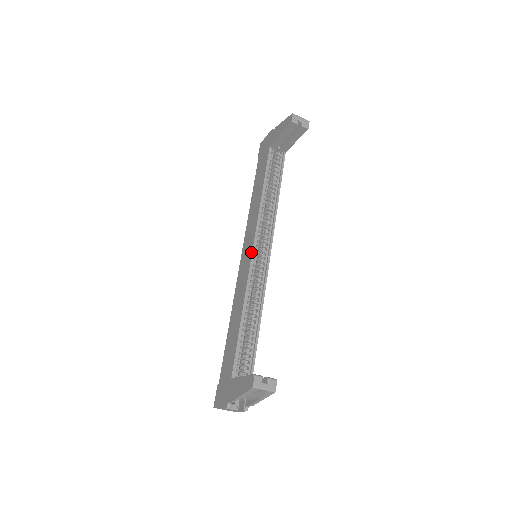
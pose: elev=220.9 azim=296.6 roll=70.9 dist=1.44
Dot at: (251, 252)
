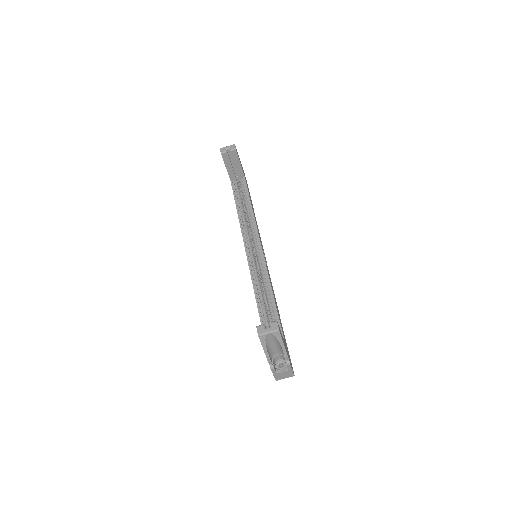
Dot at: (246, 255)
